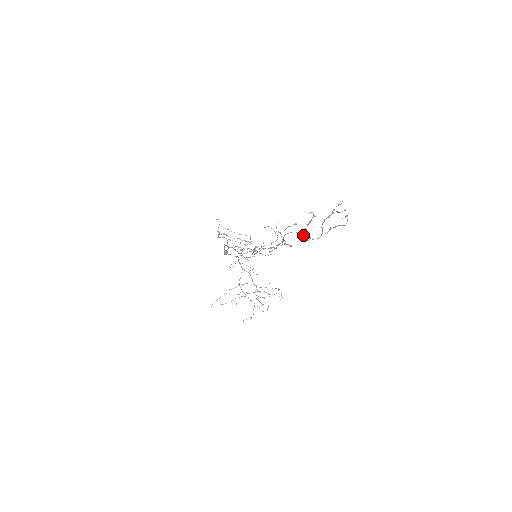
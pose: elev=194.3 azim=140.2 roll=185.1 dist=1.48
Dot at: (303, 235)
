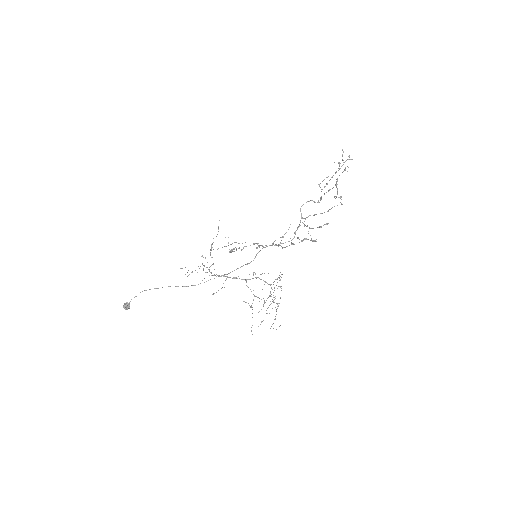
Dot at: (313, 201)
